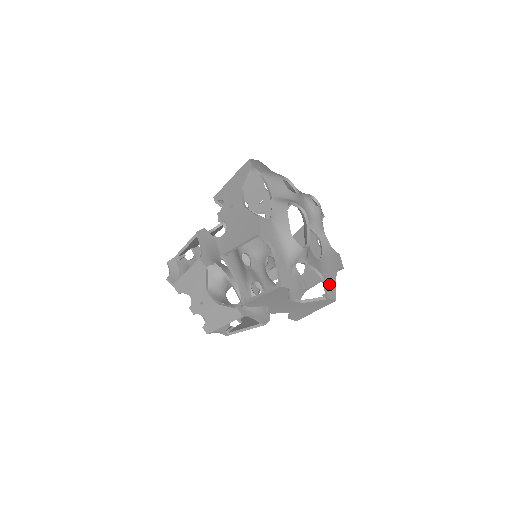
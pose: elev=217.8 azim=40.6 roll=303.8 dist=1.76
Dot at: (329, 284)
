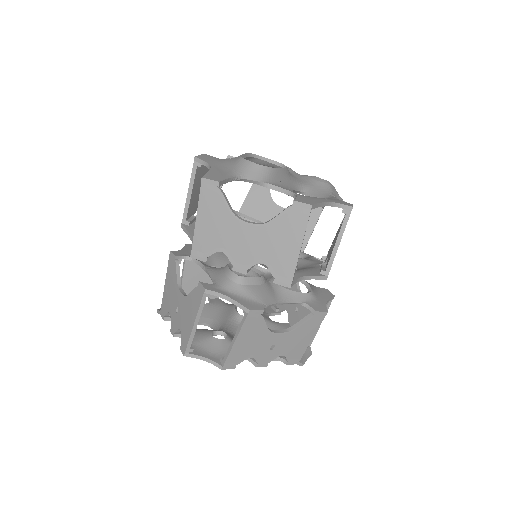
Dot at: (305, 199)
